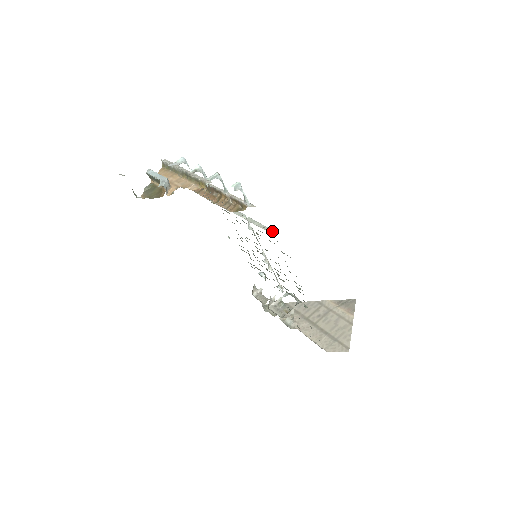
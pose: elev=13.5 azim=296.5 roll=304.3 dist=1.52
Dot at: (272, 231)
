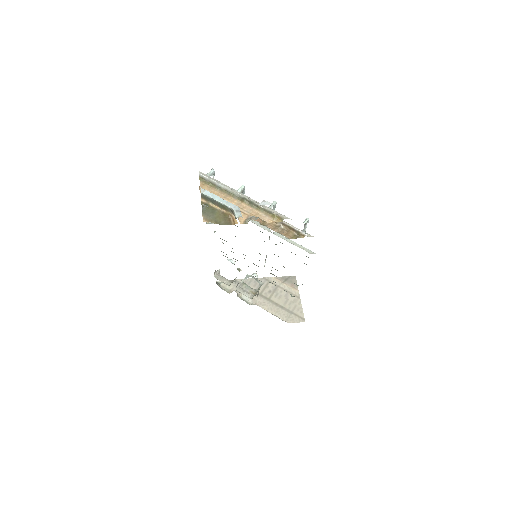
Dot at: (308, 250)
